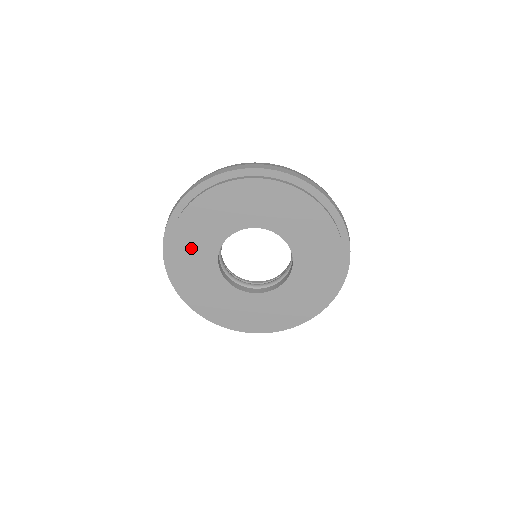
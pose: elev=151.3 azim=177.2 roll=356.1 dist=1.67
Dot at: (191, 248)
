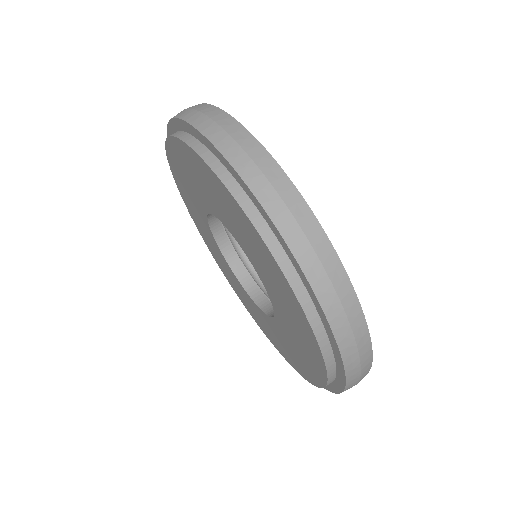
Dot at: (213, 191)
